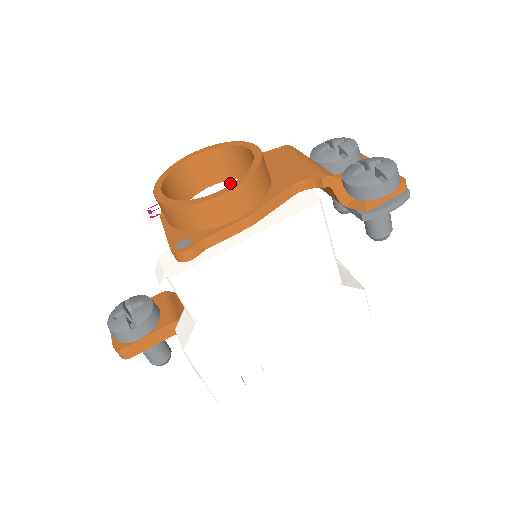
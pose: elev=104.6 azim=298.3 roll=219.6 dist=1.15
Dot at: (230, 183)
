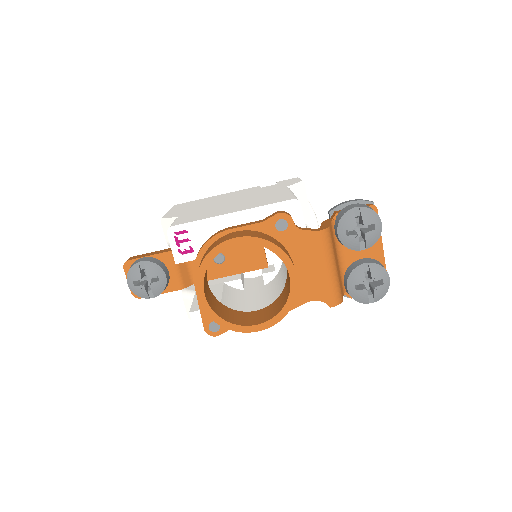
Dot at: occluded
